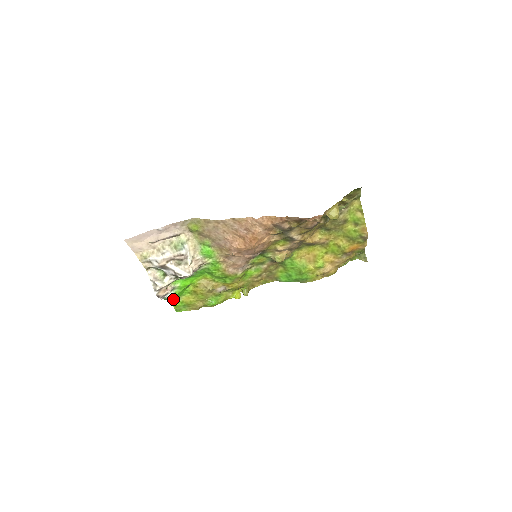
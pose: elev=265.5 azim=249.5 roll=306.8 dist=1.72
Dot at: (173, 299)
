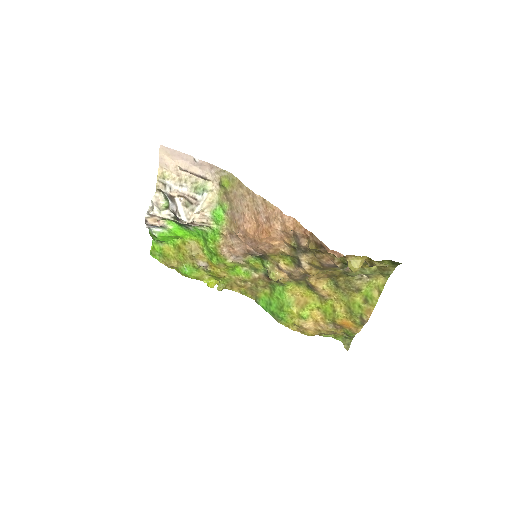
Dot at: (156, 238)
